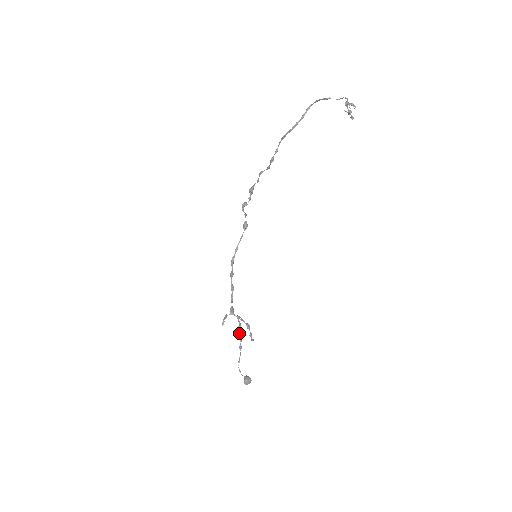
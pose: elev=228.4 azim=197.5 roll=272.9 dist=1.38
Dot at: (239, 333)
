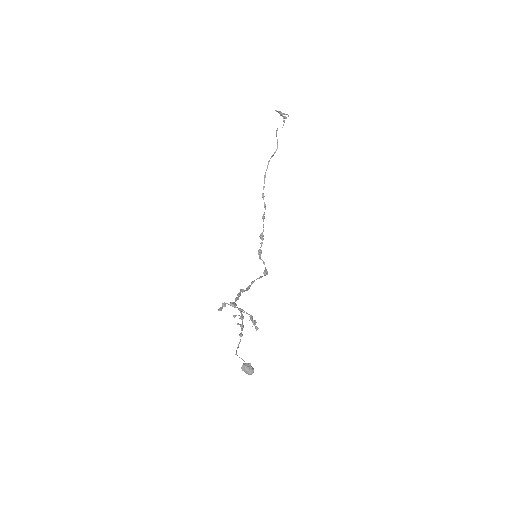
Dot at: (241, 324)
